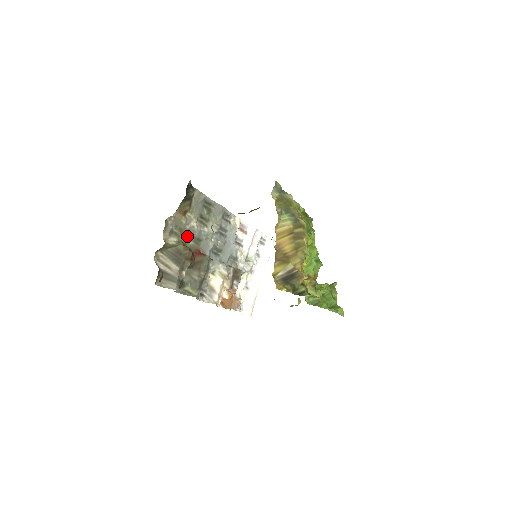
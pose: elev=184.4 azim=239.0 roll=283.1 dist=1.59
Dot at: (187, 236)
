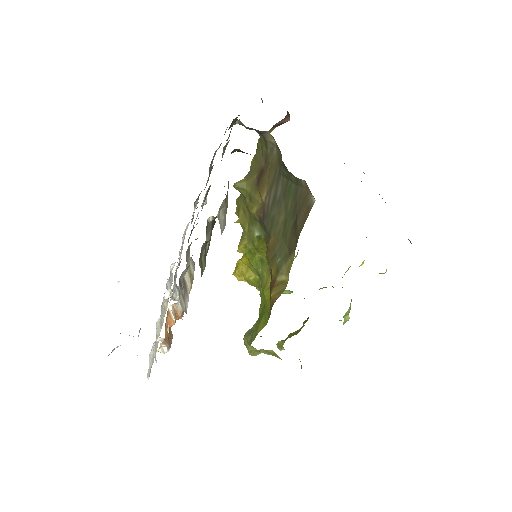
Dot at: occluded
